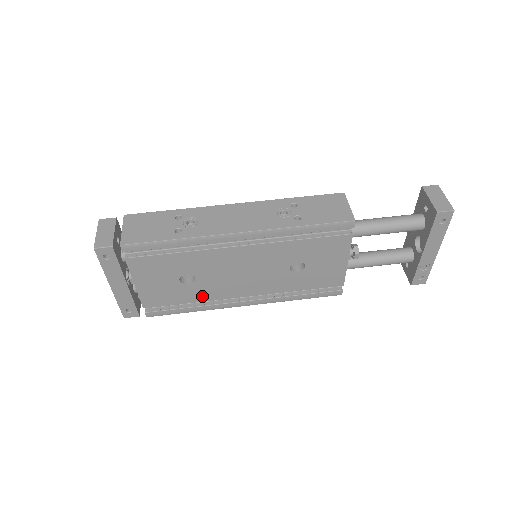
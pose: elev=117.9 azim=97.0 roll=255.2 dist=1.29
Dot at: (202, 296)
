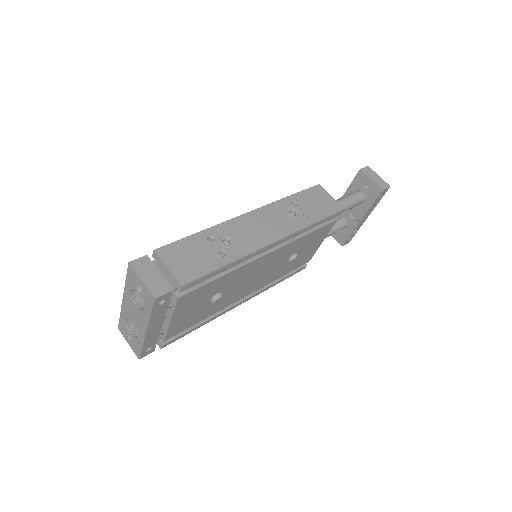
Dot at: (217, 309)
